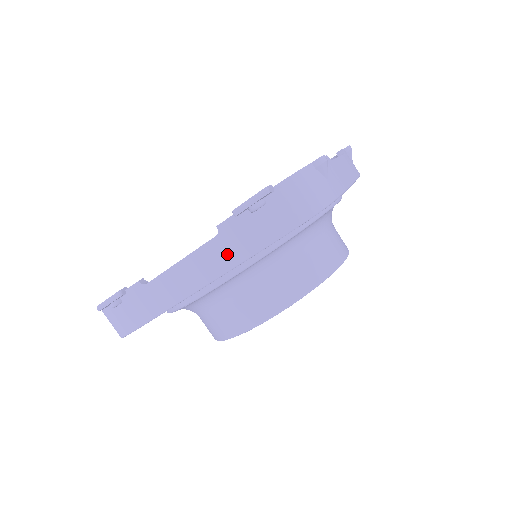
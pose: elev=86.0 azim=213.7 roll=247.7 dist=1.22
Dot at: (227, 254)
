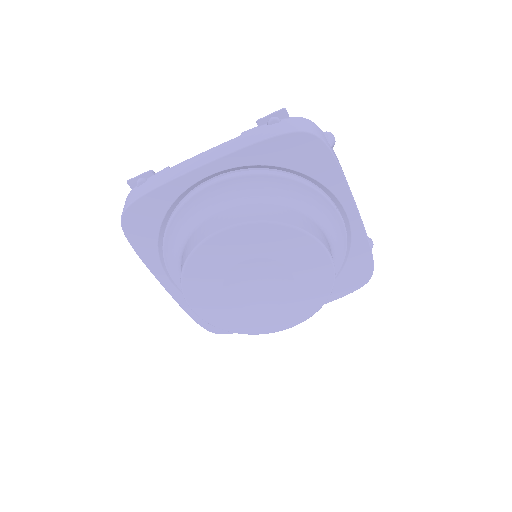
Dot at: (237, 144)
